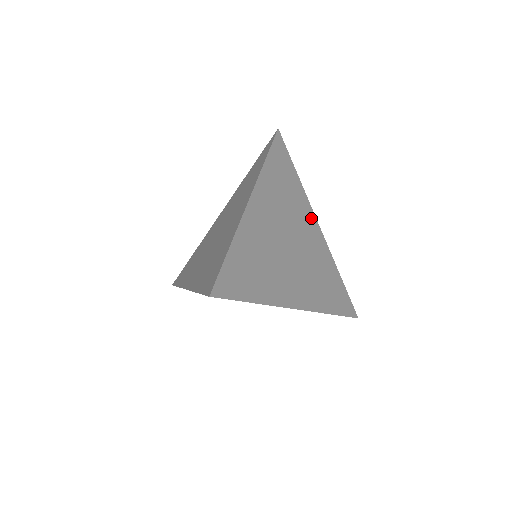
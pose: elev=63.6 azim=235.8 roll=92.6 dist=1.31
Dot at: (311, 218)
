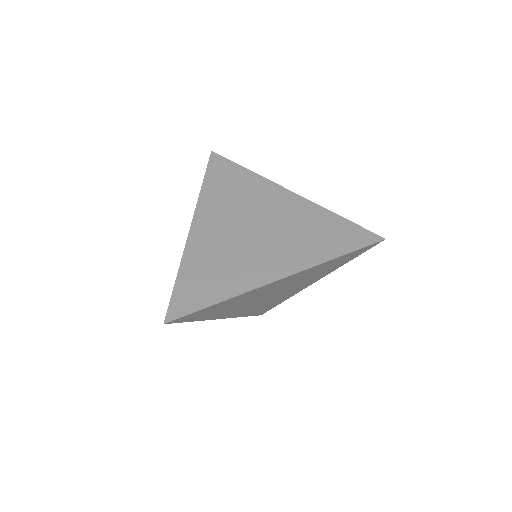
Dot at: (276, 192)
